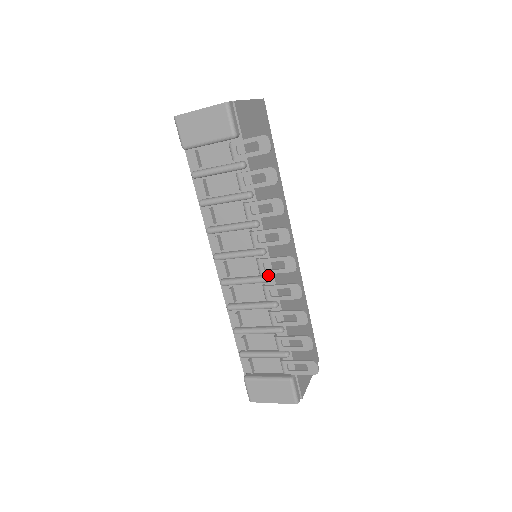
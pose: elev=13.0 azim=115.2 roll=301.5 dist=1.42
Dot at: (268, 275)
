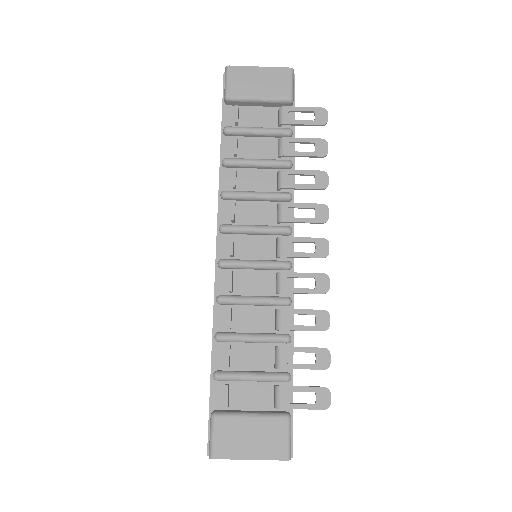
Dot at: (288, 260)
